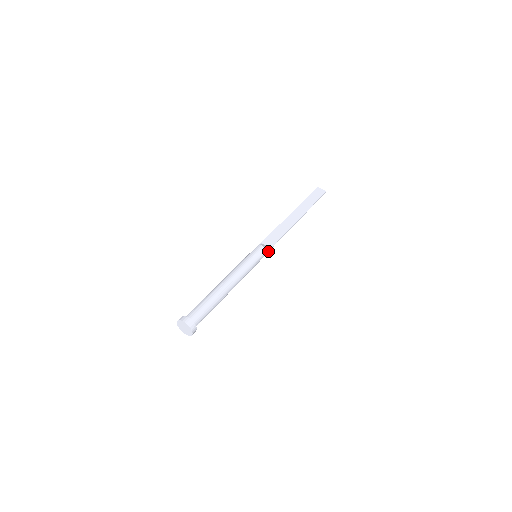
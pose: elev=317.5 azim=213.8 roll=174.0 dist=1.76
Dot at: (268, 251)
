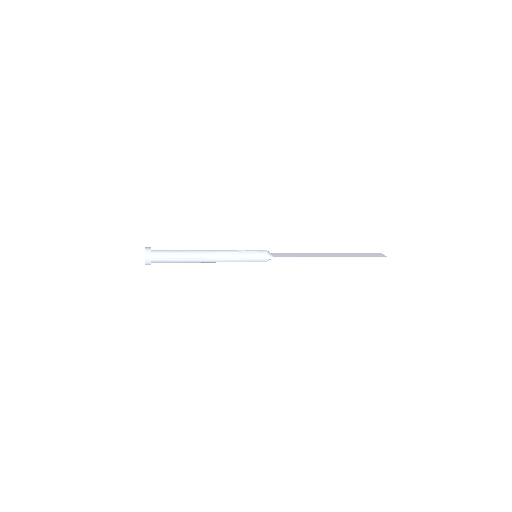
Dot at: (270, 258)
